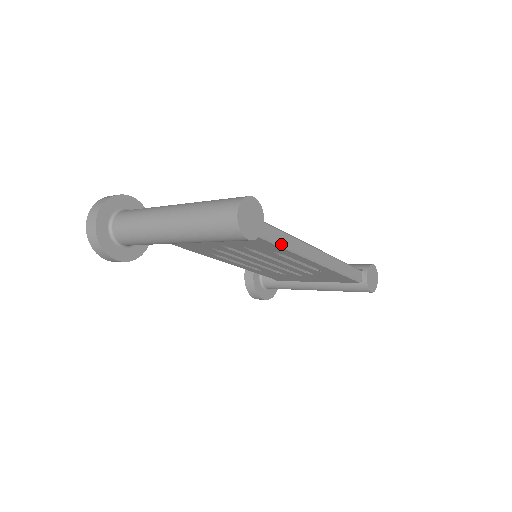
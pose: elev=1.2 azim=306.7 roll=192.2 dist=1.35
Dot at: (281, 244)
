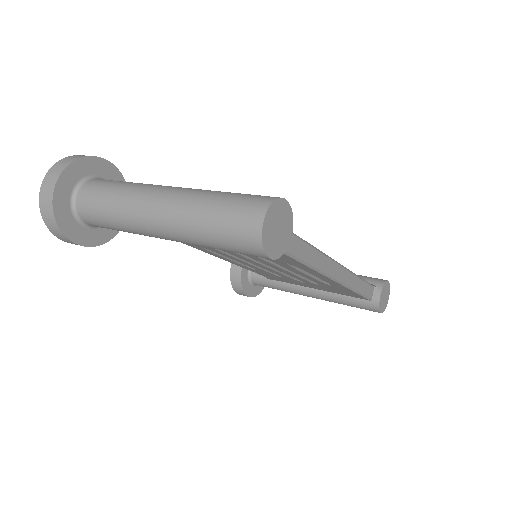
Dot at: (302, 259)
